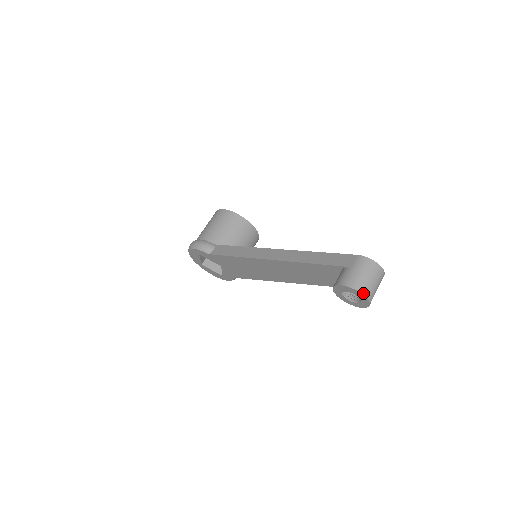
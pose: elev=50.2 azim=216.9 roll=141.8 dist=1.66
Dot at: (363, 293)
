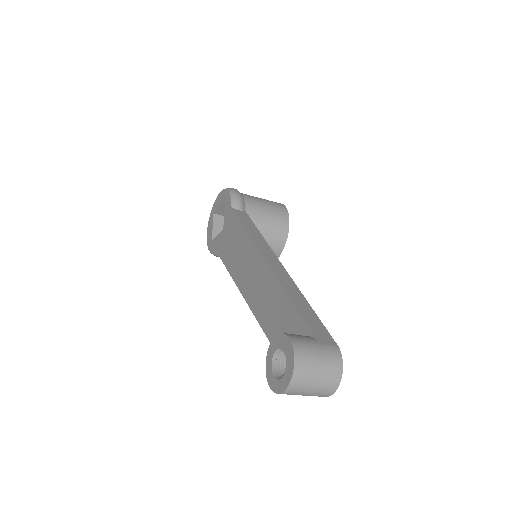
Dot at: (295, 372)
